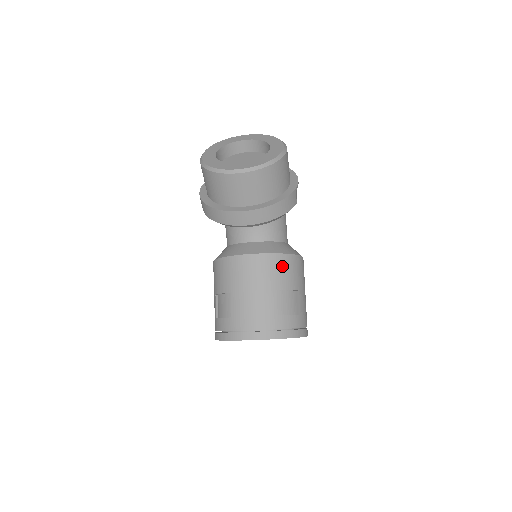
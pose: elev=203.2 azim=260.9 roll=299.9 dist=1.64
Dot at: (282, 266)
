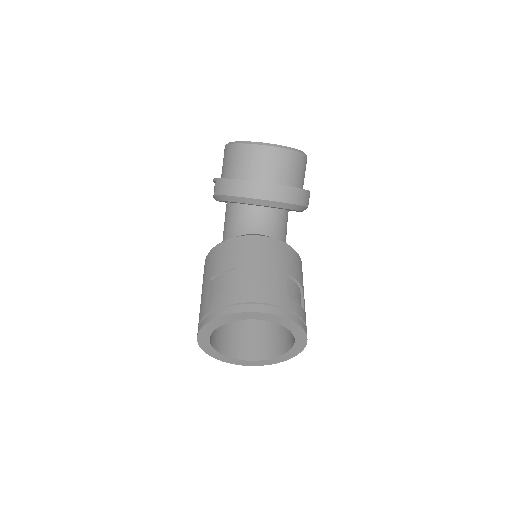
Dot at: (291, 256)
